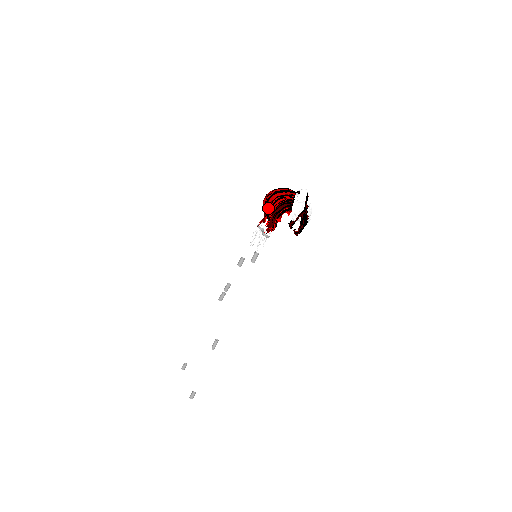
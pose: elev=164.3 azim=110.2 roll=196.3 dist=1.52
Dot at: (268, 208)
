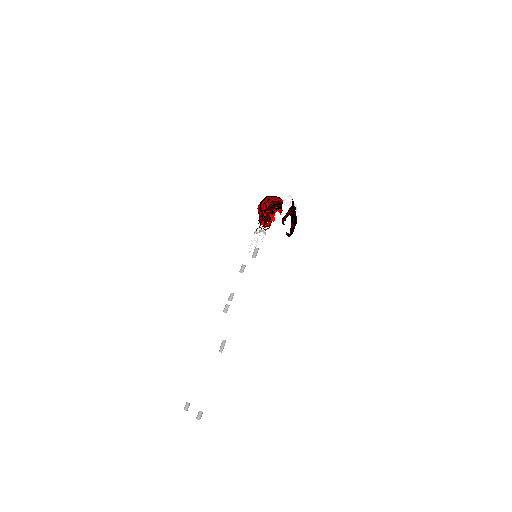
Dot at: (262, 207)
